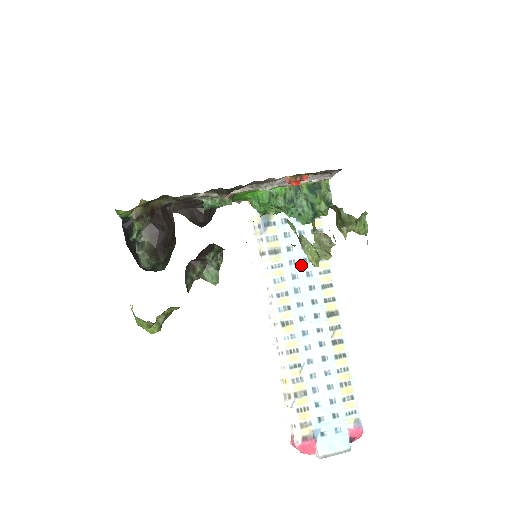
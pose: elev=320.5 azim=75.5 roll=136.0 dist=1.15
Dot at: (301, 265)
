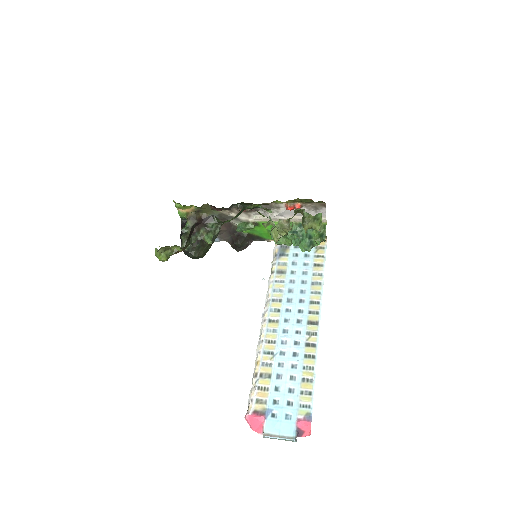
Dot at: (298, 284)
